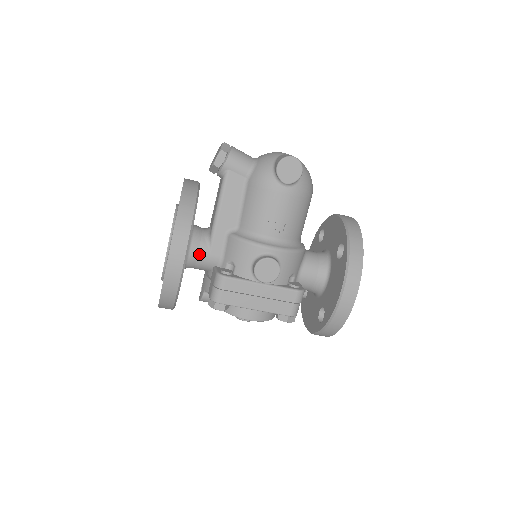
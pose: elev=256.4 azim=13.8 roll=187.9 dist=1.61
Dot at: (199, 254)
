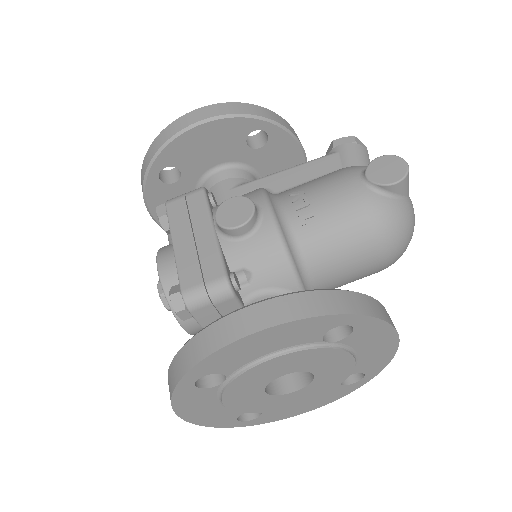
Dot at: (222, 182)
